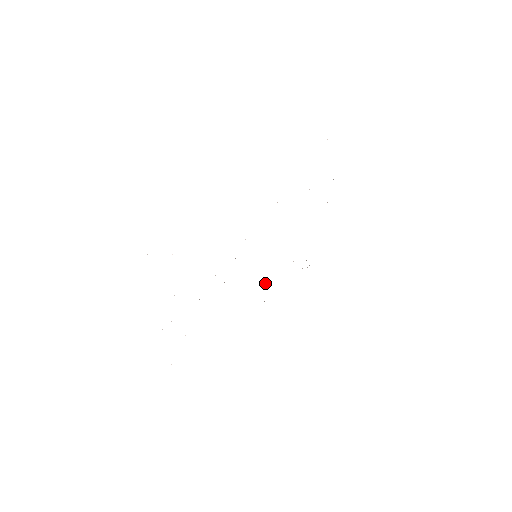
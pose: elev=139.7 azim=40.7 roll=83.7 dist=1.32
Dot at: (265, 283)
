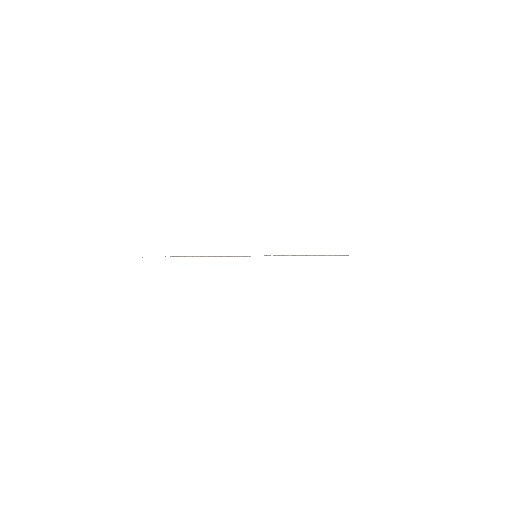
Dot at: occluded
